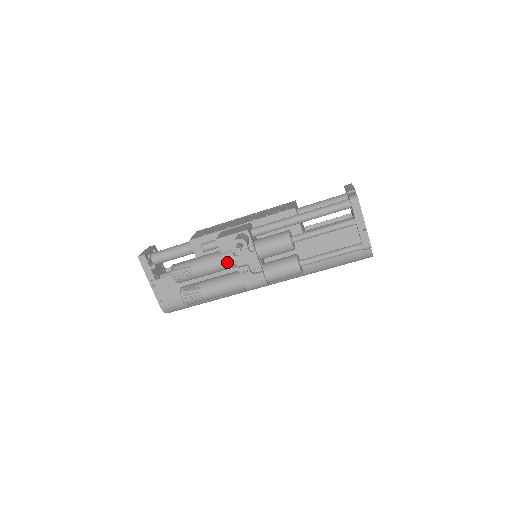
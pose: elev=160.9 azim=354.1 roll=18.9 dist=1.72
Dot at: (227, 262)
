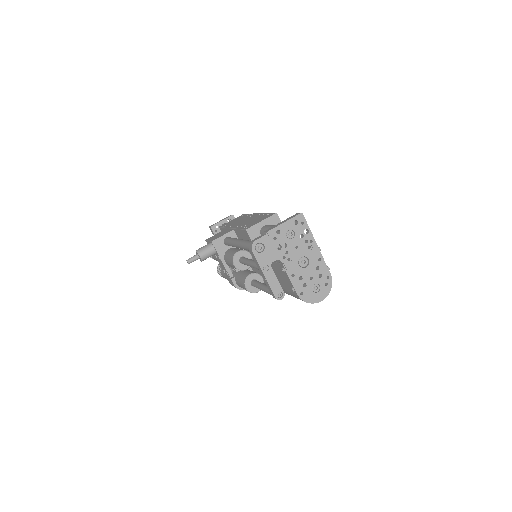
Dot at: occluded
